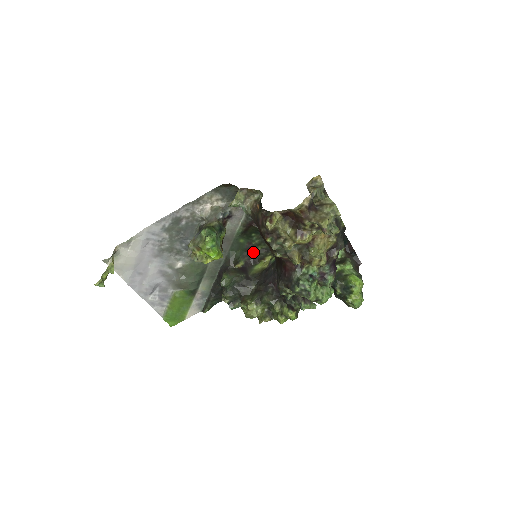
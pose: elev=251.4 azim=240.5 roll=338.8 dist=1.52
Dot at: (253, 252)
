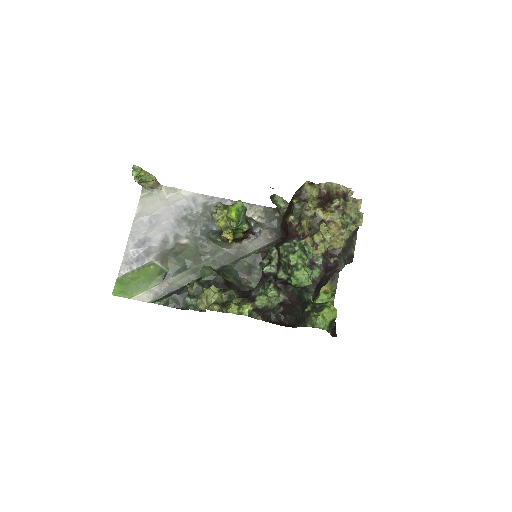
Dot at: (245, 283)
